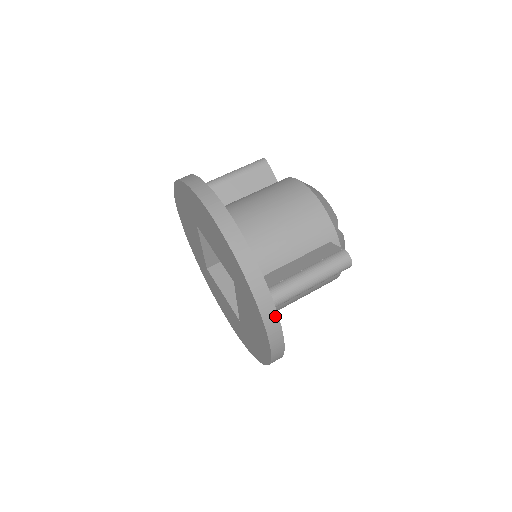
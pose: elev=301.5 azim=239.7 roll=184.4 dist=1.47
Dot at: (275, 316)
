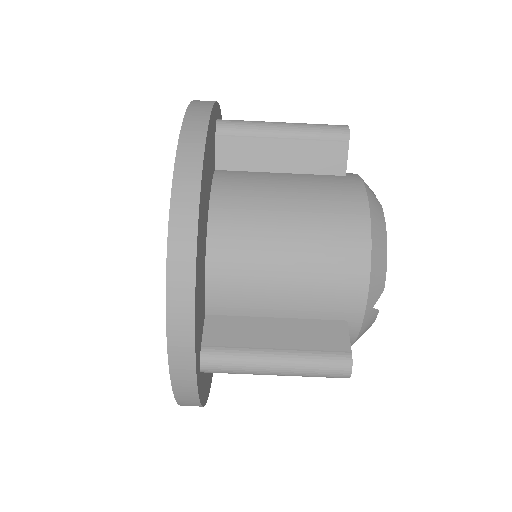
Dot at: (193, 391)
